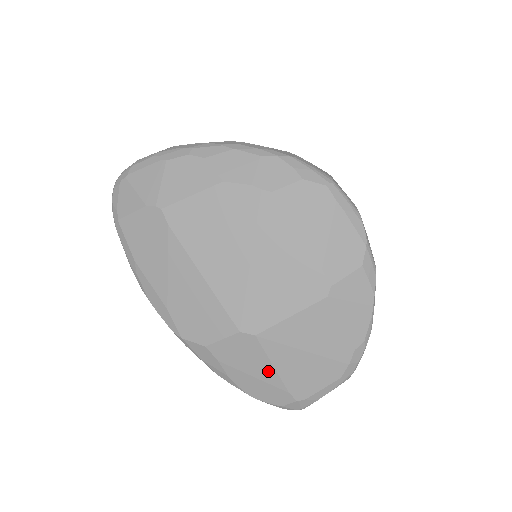
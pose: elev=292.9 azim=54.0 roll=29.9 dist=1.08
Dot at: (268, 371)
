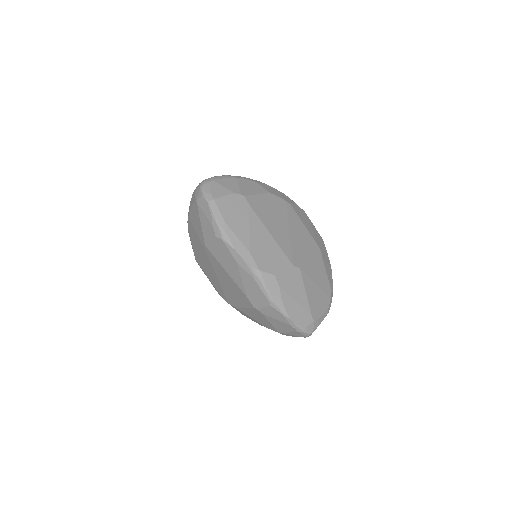
Dot at: (303, 296)
